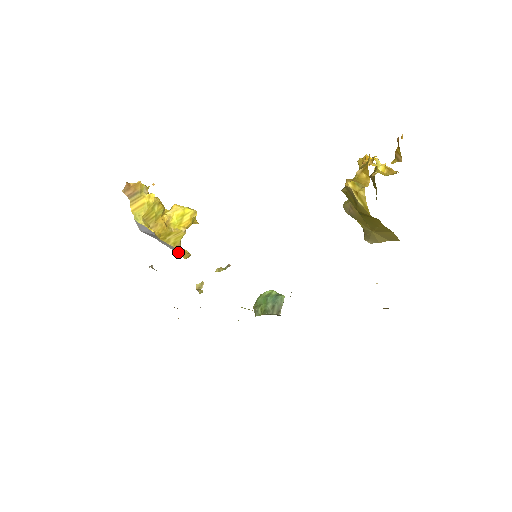
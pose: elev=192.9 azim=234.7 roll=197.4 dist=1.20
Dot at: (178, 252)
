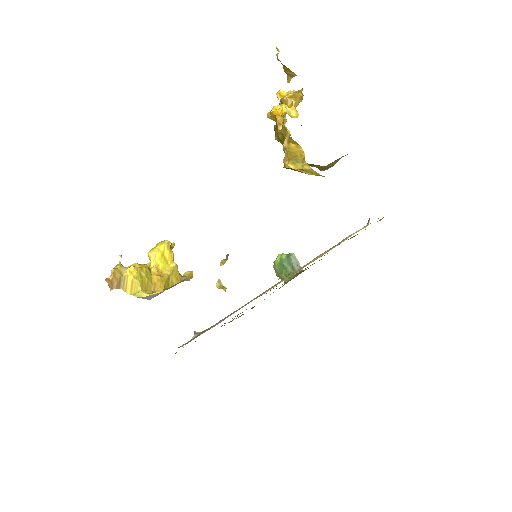
Dot at: occluded
